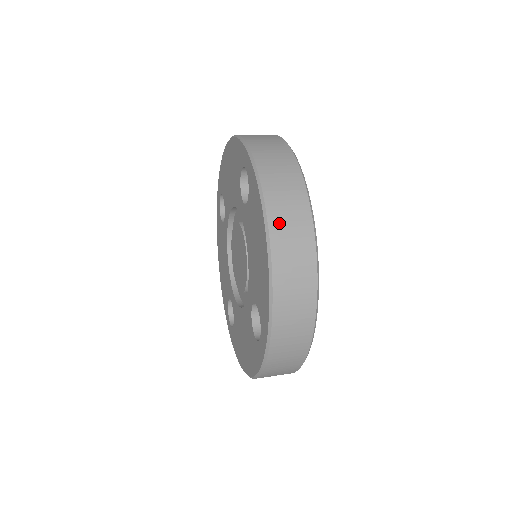
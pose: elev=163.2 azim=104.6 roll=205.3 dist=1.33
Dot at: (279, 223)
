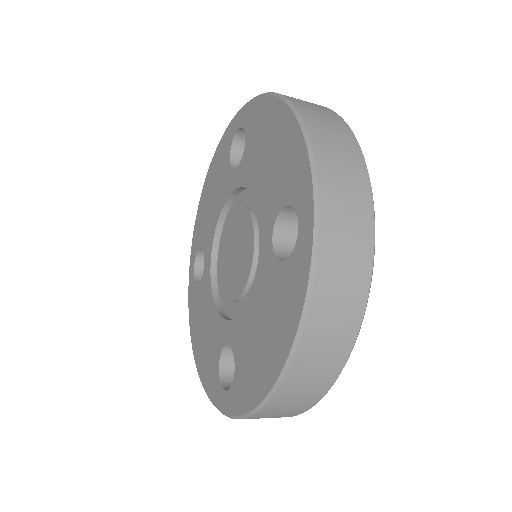
Dot at: (293, 98)
